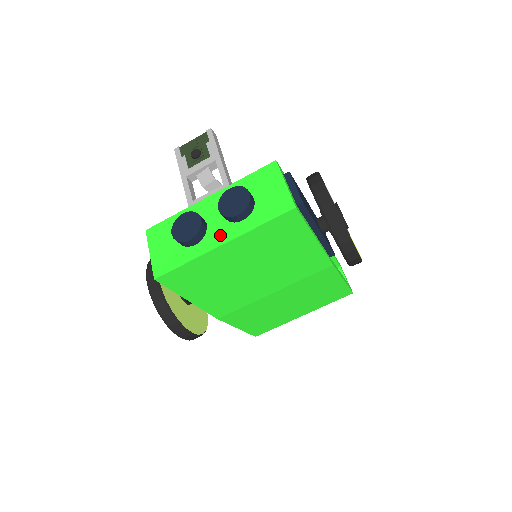
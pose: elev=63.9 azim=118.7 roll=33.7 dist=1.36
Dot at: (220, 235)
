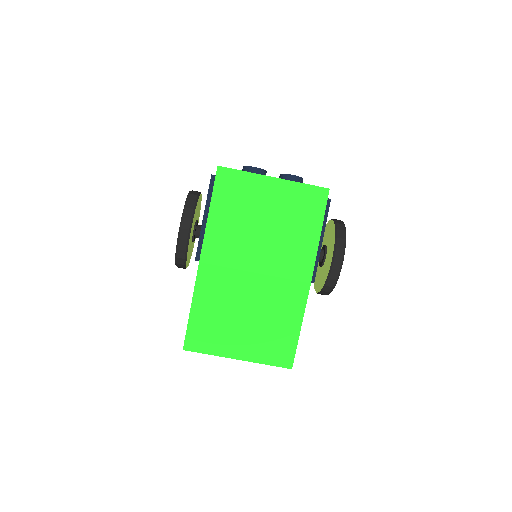
Dot at: occluded
